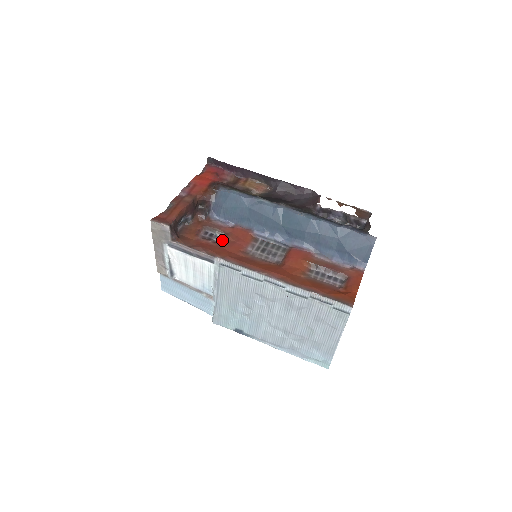
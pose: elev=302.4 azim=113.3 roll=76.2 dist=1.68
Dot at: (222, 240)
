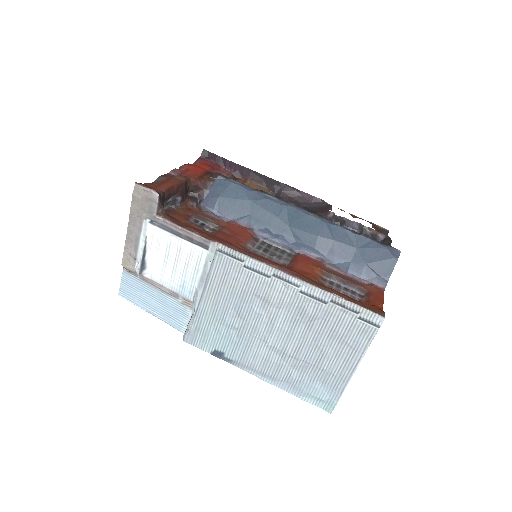
Dot at: (216, 231)
